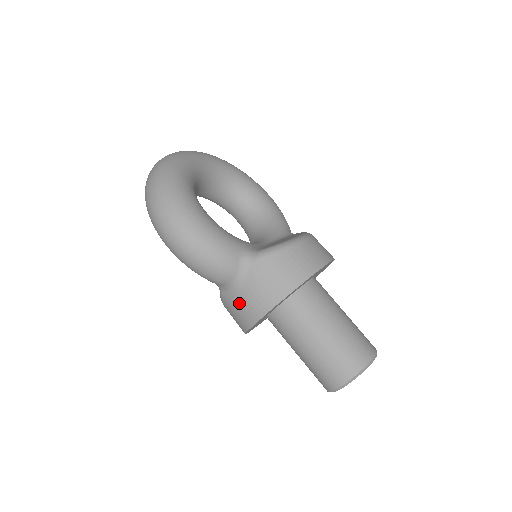
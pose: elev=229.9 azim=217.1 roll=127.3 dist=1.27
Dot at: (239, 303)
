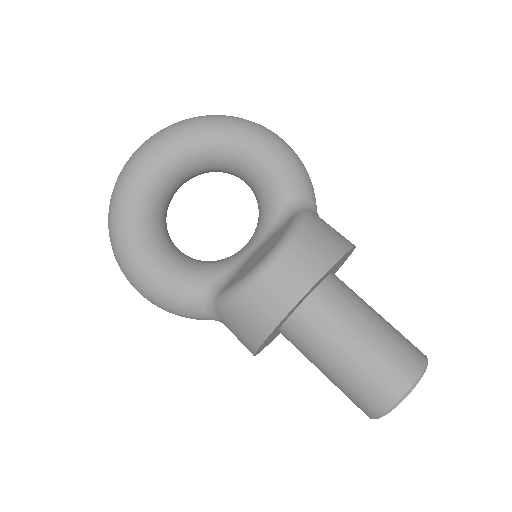
Dot at: occluded
